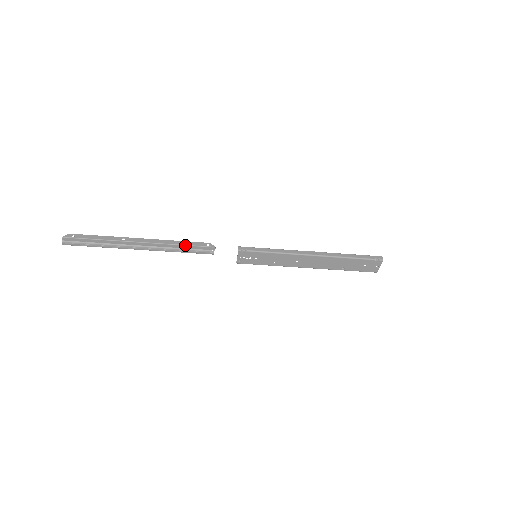
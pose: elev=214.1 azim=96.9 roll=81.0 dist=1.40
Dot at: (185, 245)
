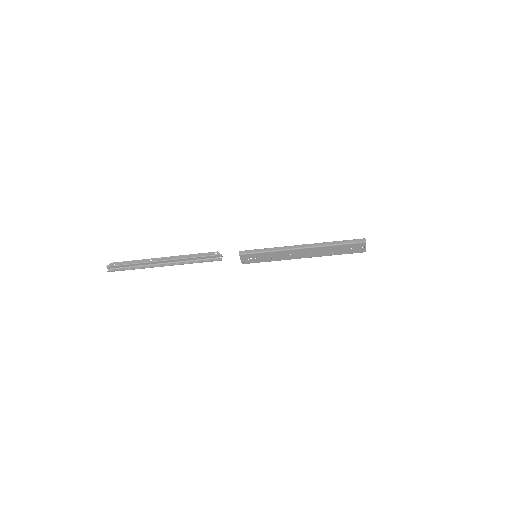
Dot at: (198, 257)
